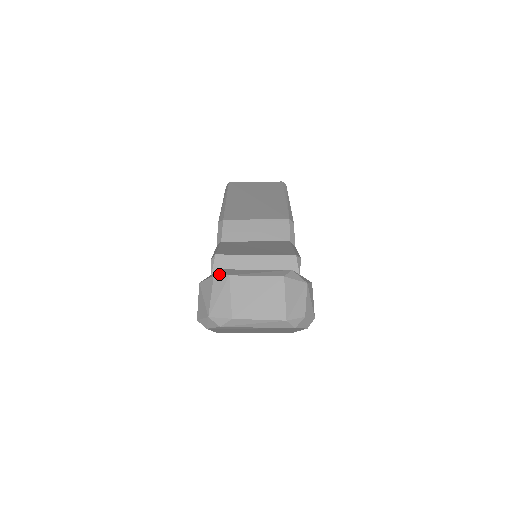
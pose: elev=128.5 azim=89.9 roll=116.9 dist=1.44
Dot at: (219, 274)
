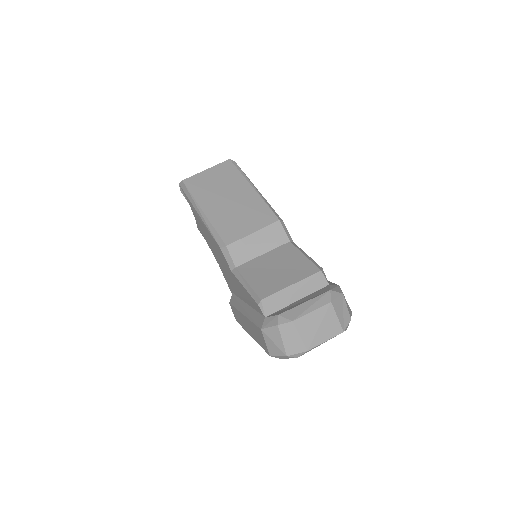
Dot at: (281, 322)
